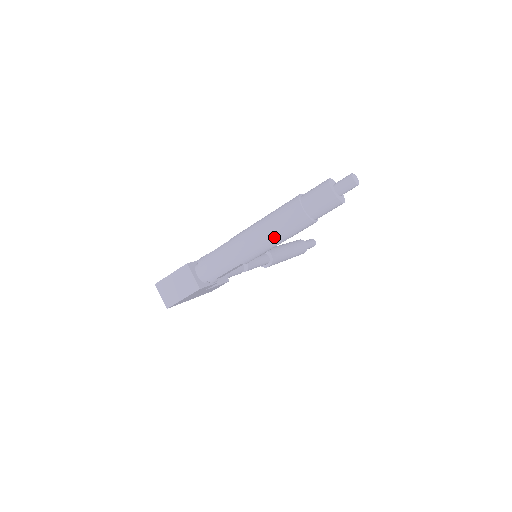
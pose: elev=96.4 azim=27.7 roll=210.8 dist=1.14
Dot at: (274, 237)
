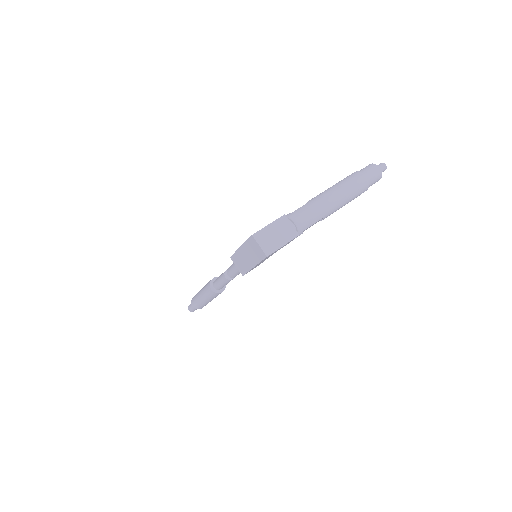
Dot at: (349, 195)
